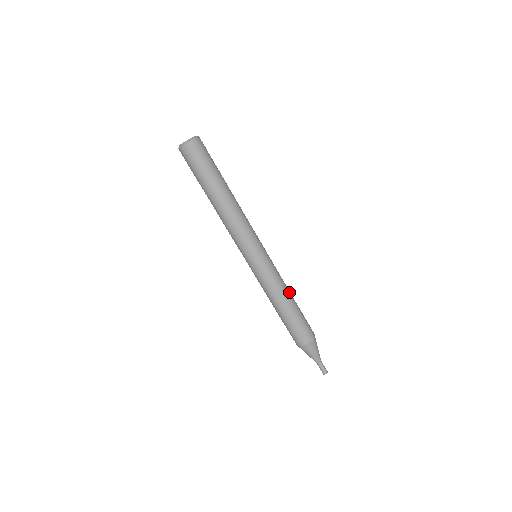
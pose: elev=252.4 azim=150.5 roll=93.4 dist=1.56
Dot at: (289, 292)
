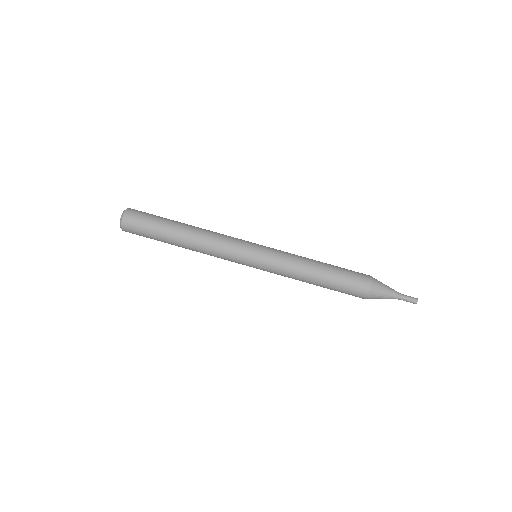
Dot at: (310, 259)
